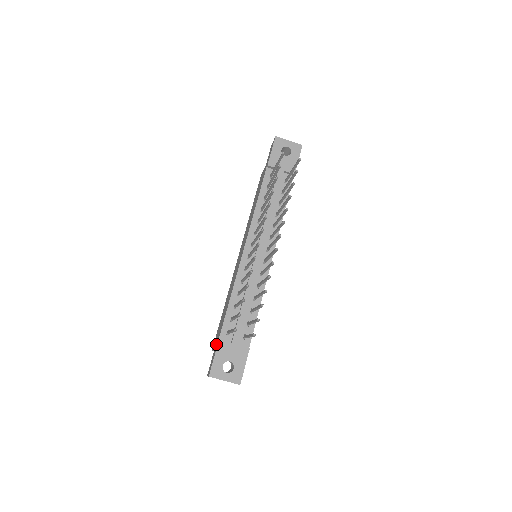
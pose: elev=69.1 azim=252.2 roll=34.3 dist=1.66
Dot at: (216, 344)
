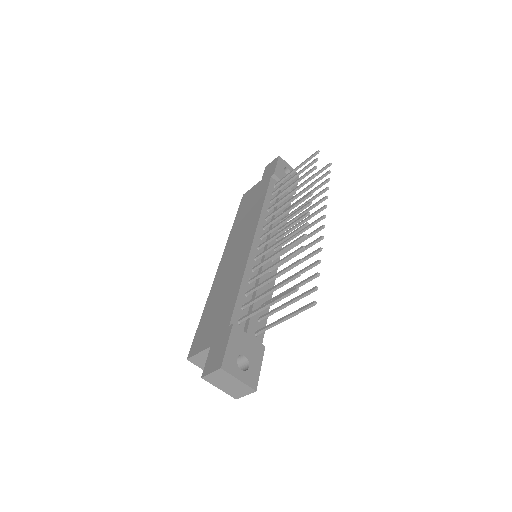
Dot at: (220, 335)
